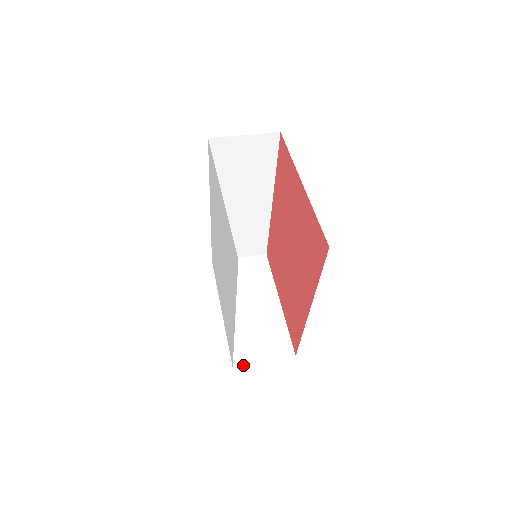
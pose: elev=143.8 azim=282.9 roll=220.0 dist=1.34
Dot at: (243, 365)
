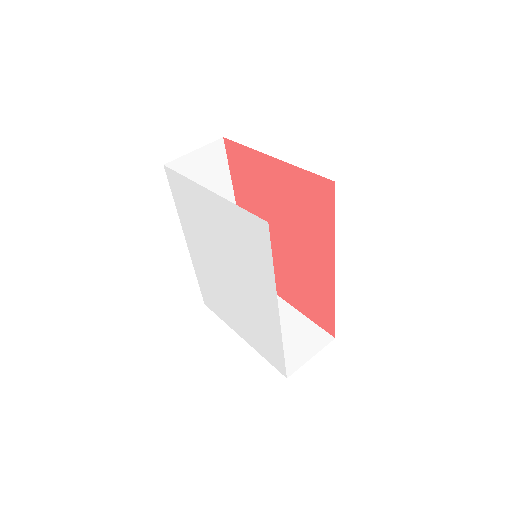
Dot at: occluded
